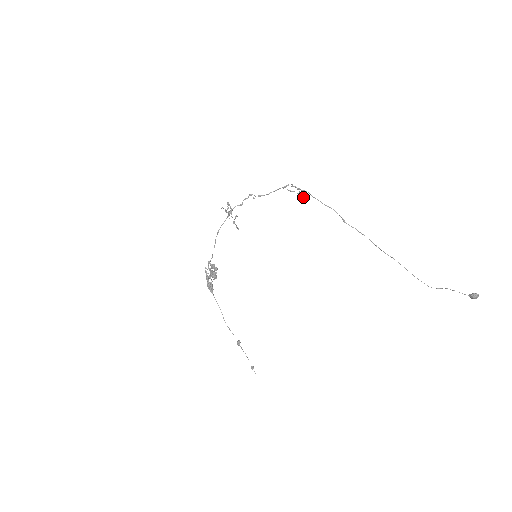
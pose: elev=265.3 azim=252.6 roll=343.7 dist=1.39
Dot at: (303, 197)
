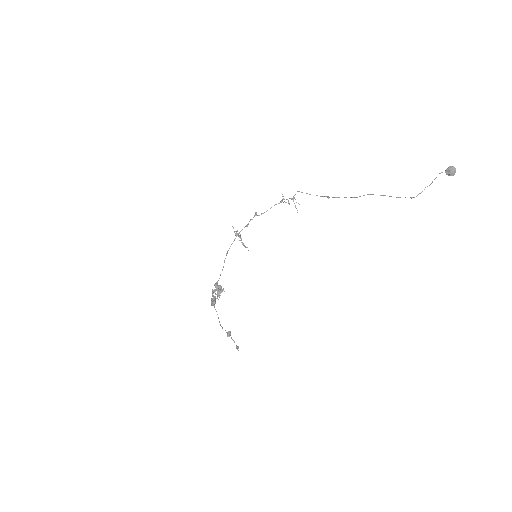
Dot at: (296, 202)
